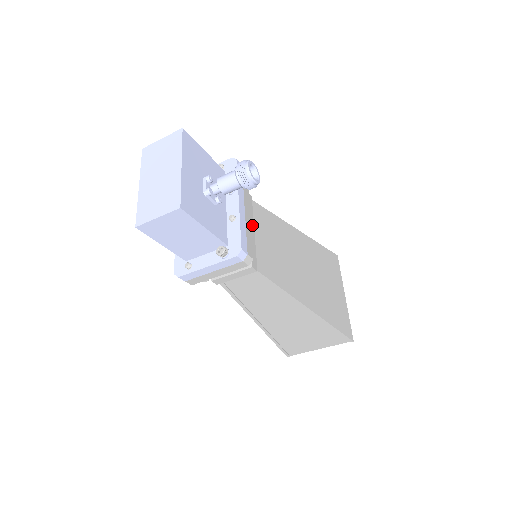
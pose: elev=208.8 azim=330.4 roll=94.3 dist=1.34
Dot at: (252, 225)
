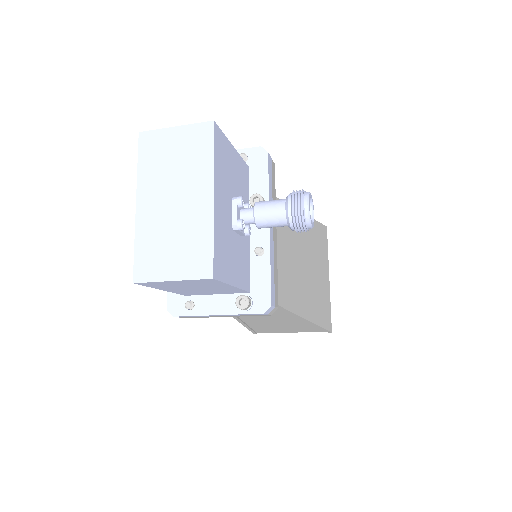
Dot at: occluded
